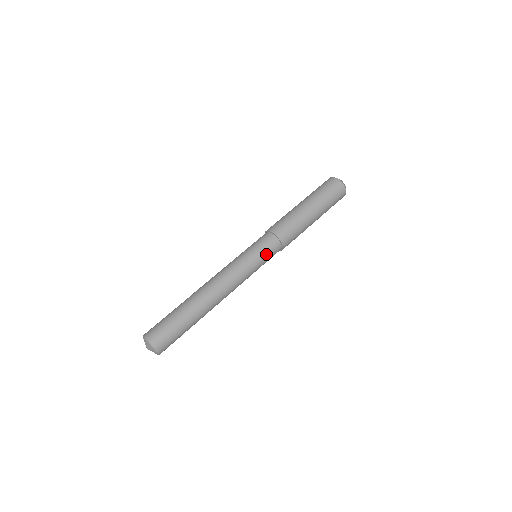
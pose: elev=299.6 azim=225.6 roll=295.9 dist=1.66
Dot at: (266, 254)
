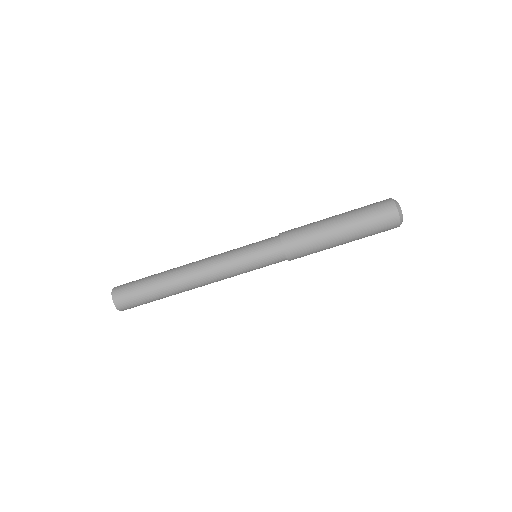
Dot at: (265, 264)
